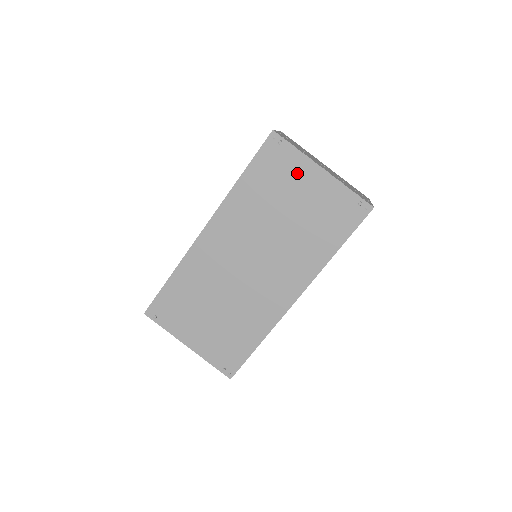
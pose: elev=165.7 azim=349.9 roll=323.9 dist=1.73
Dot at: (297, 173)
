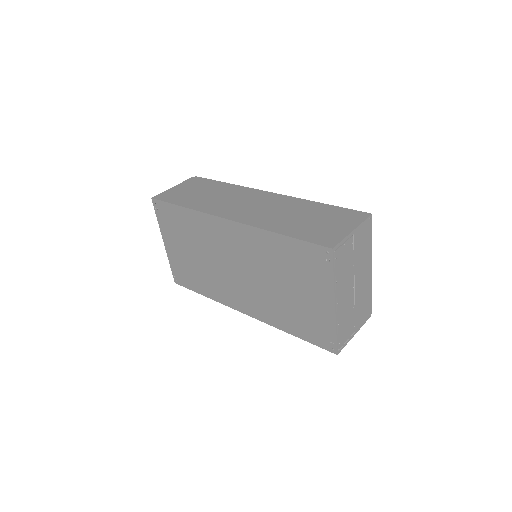
Dot at: (317, 284)
